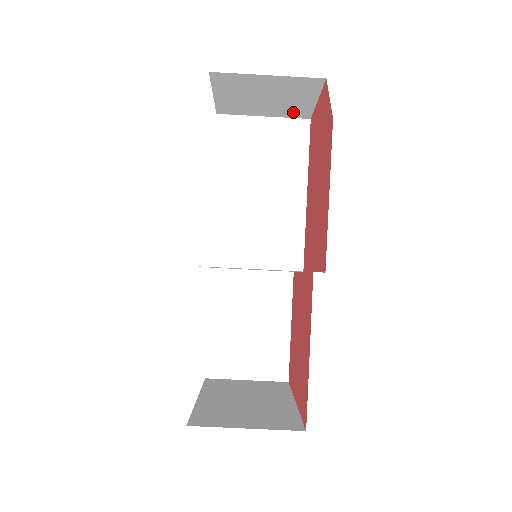
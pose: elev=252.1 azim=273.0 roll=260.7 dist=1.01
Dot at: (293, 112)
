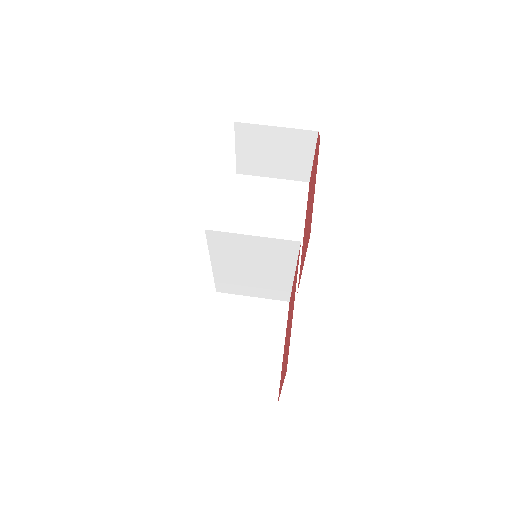
Dot at: (295, 173)
